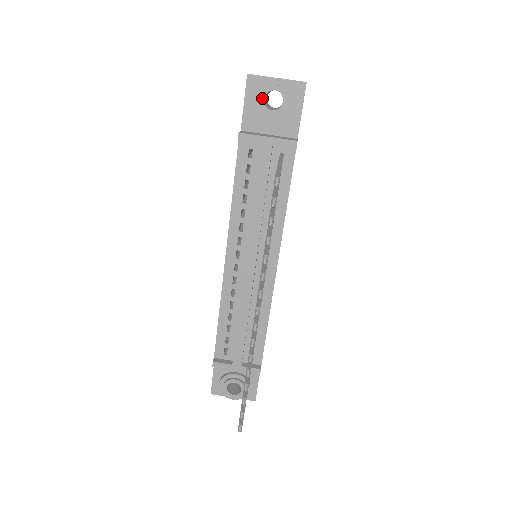
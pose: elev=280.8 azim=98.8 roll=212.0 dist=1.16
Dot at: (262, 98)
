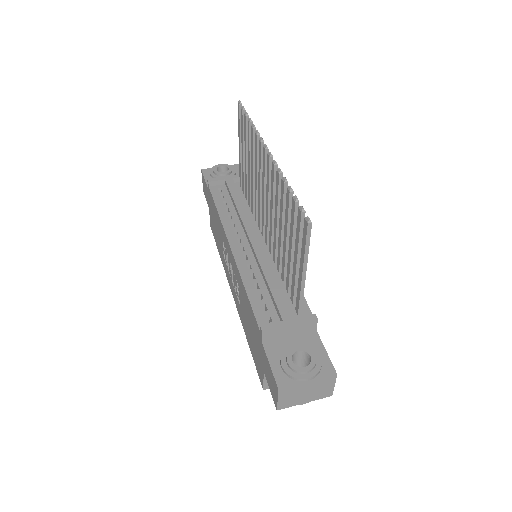
Dot at: (215, 170)
